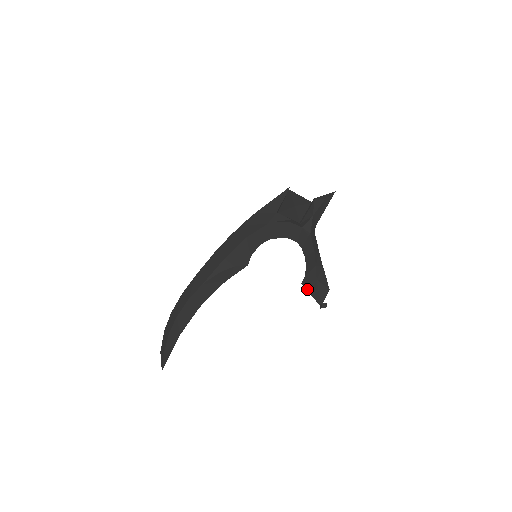
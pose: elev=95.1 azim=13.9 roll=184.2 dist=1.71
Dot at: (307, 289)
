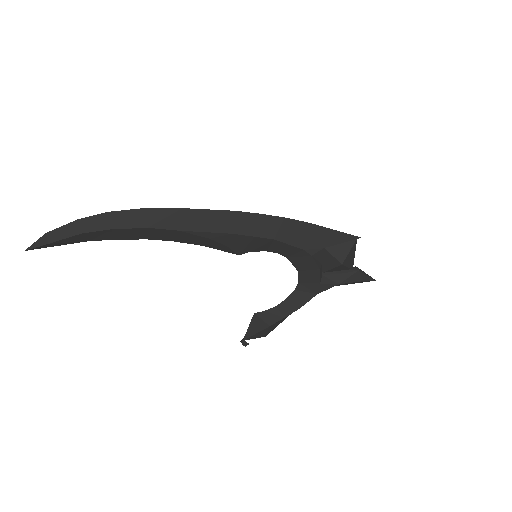
Dot at: (253, 321)
